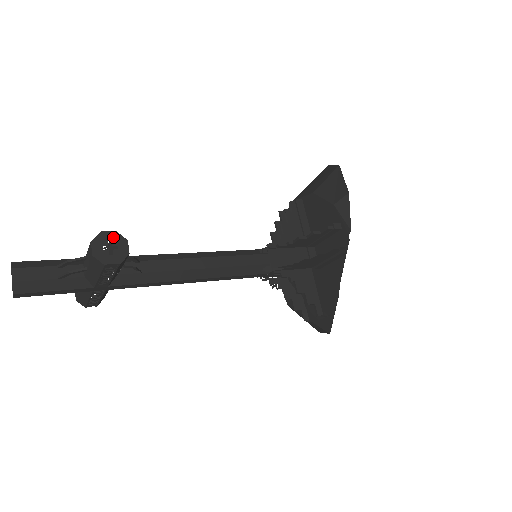
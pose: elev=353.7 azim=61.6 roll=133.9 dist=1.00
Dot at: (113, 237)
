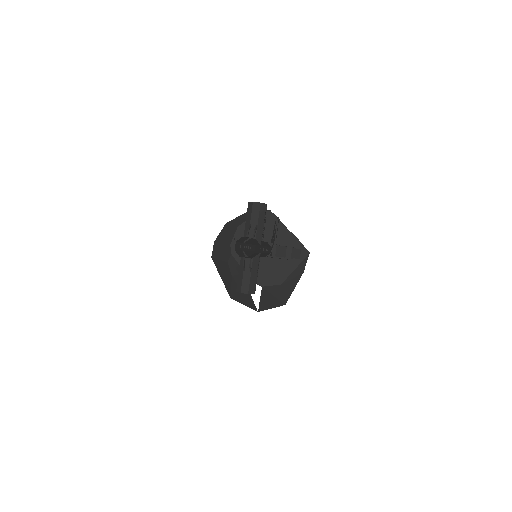
Dot at: occluded
